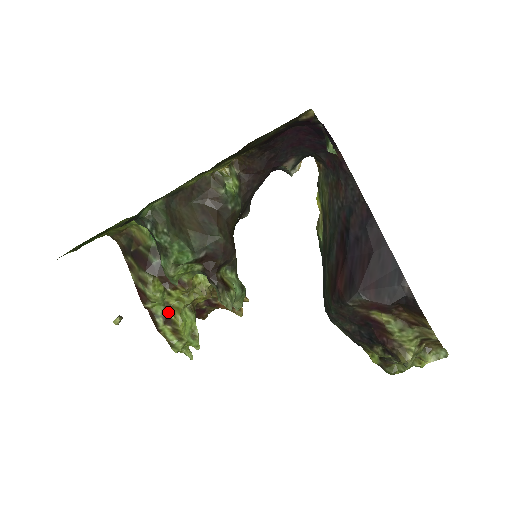
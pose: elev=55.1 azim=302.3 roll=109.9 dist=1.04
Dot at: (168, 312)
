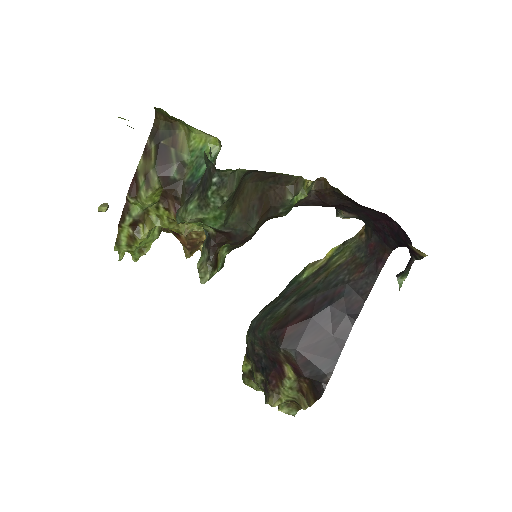
Dot at: (142, 219)
